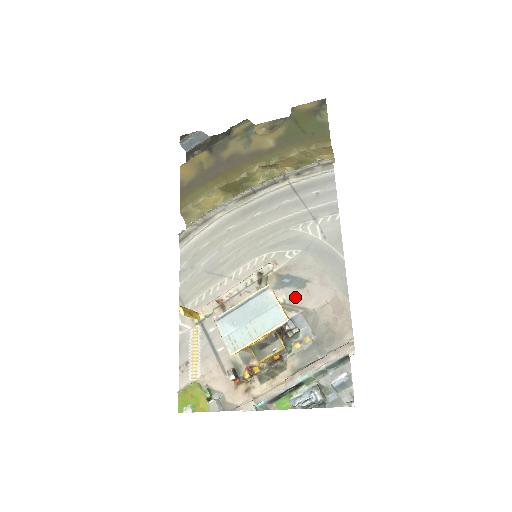
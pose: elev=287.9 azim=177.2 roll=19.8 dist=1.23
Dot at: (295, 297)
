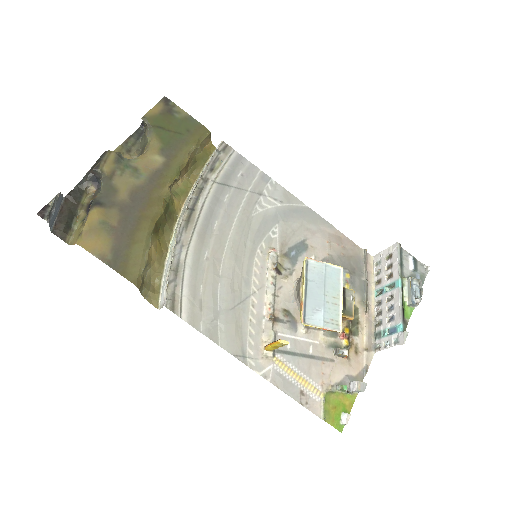
Dot at: occluded
